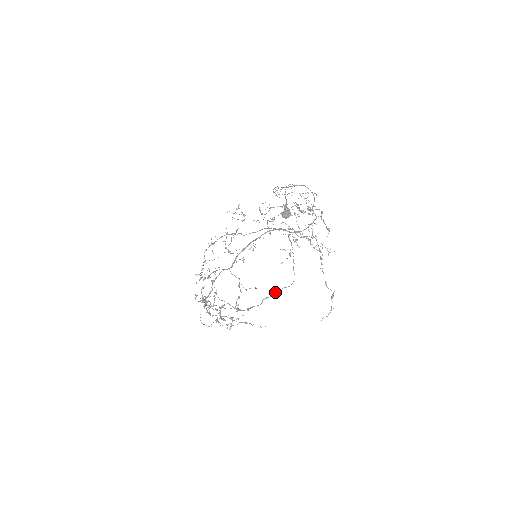
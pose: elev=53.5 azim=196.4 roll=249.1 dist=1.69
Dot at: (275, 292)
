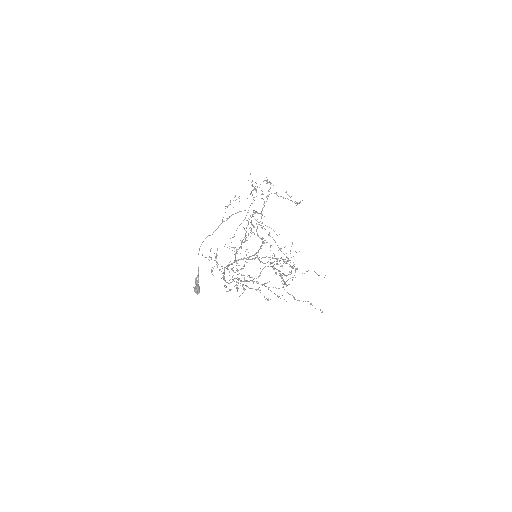
Dot at: (286, 281)
